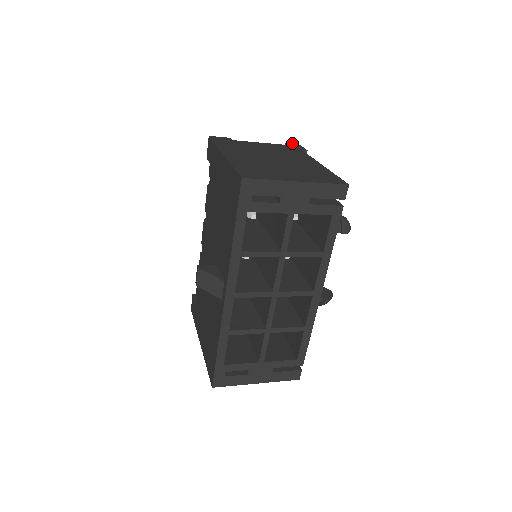
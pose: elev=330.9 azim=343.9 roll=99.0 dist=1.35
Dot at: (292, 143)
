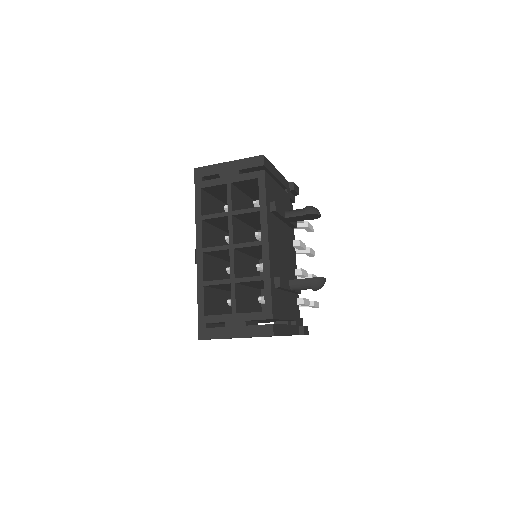
Dot at: occluded
